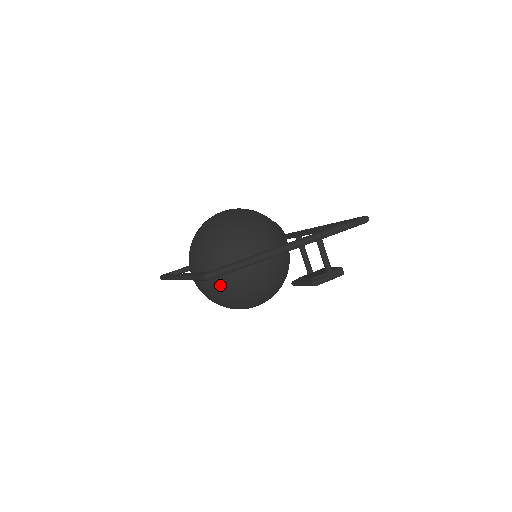
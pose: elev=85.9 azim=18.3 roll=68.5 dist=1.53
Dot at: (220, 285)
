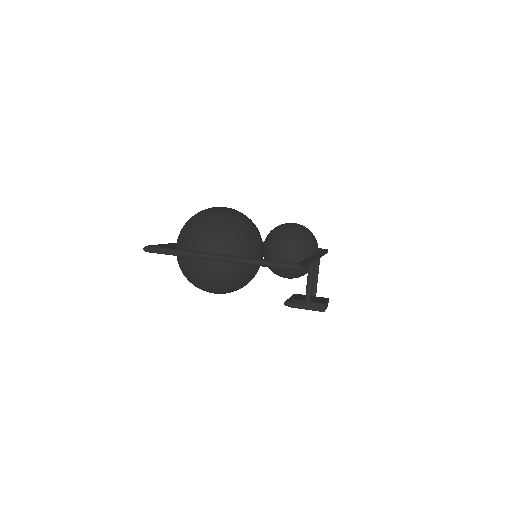
Dot at: (179, 261)
